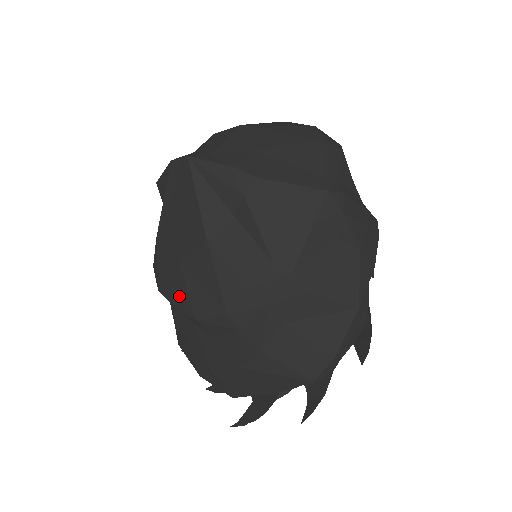
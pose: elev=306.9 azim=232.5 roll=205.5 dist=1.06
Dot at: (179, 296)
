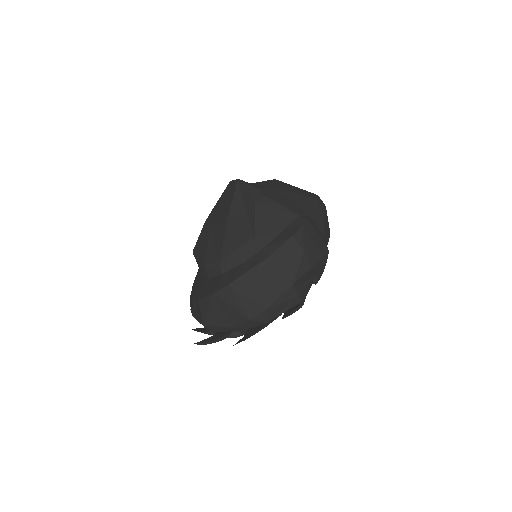
Dot at: (201, 252)
